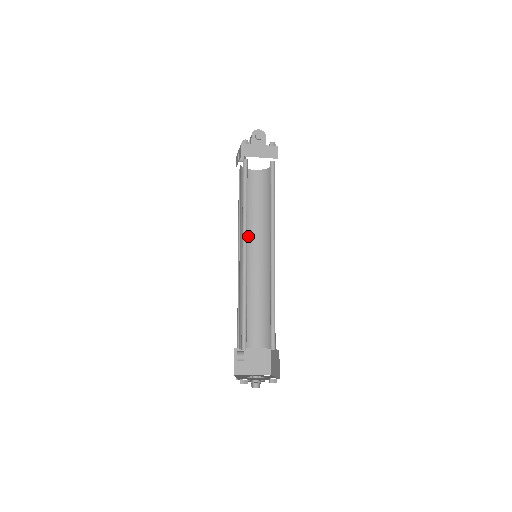
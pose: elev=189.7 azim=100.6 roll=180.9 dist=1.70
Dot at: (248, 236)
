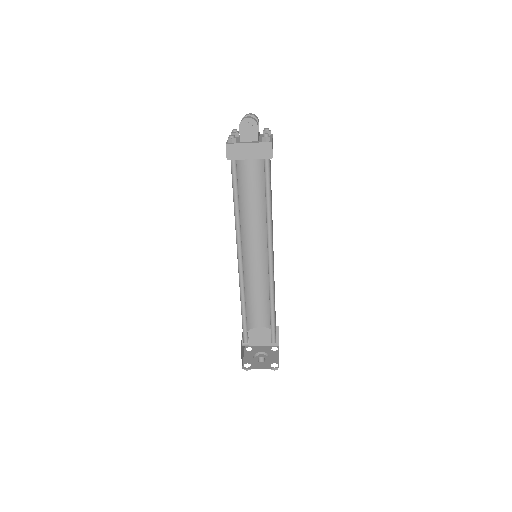
Dot at: (250, 227)
